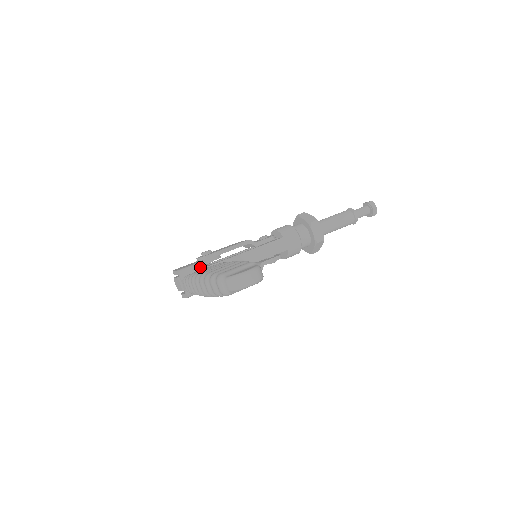
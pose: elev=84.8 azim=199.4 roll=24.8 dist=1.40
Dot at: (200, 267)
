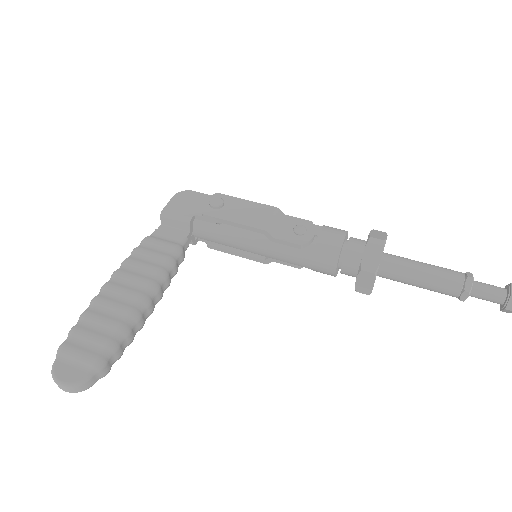
Dot at: (185, 225)
